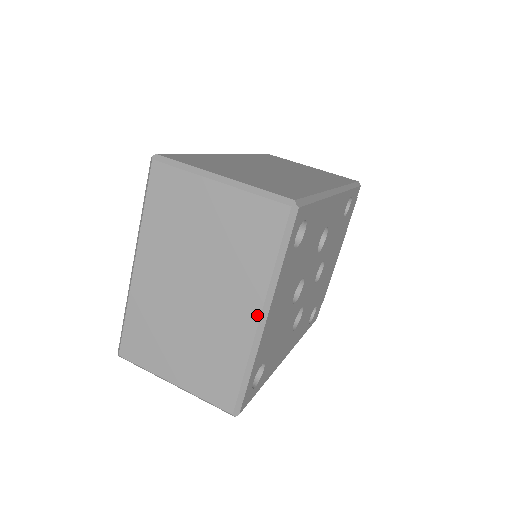
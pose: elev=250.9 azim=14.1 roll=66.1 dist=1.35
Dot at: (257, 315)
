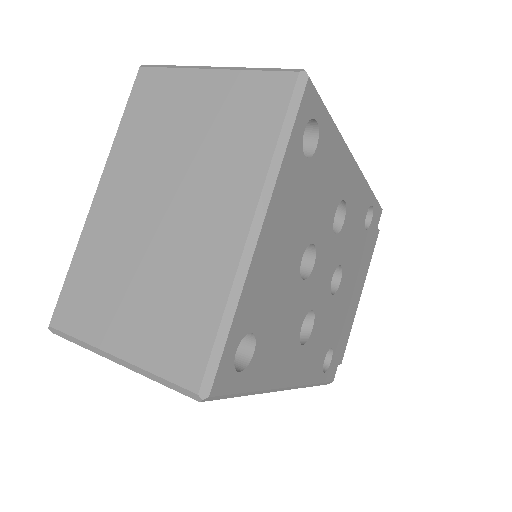
Dot at: (247, 222)
